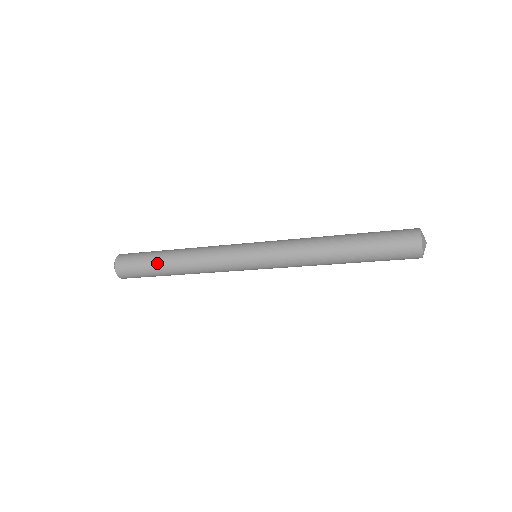
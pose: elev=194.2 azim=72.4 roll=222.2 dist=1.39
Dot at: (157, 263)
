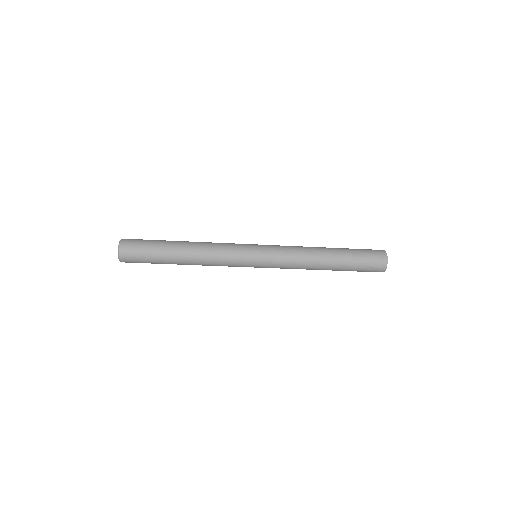
Dot at: (167, 241)
